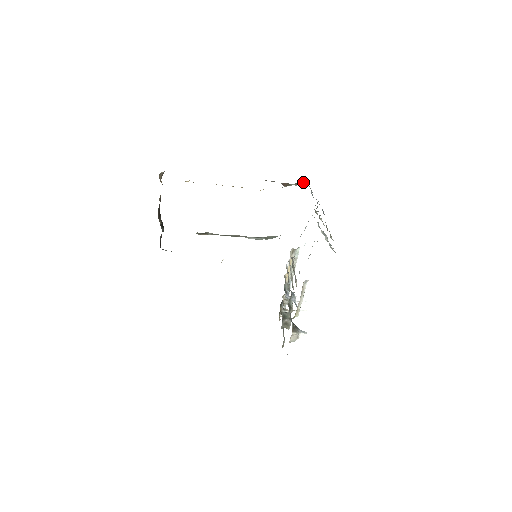
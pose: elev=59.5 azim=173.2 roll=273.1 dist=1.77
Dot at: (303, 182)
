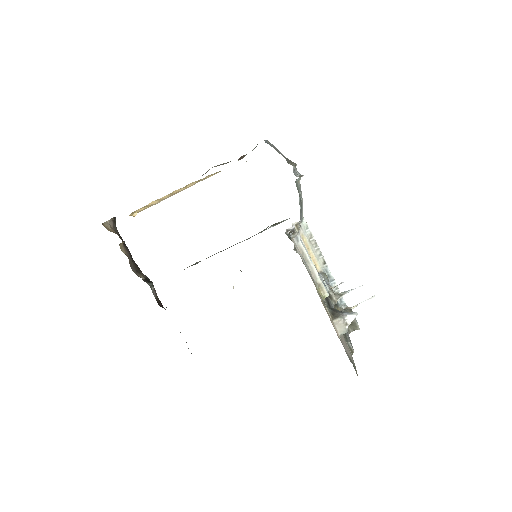
Dot at: occluded
